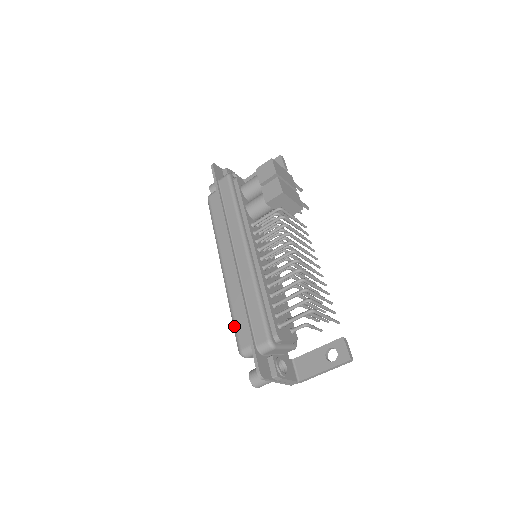
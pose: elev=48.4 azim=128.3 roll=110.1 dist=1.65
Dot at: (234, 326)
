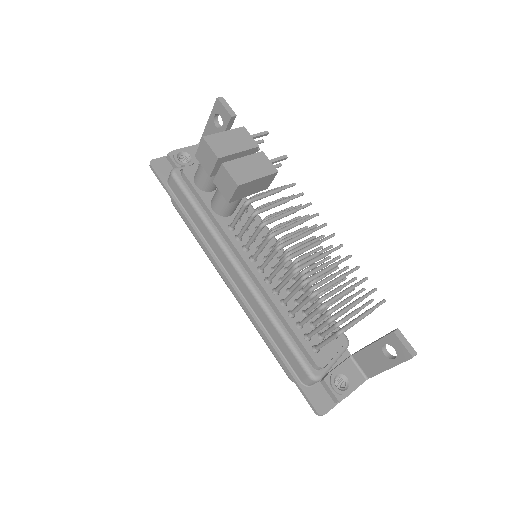
Dot at: occluded
